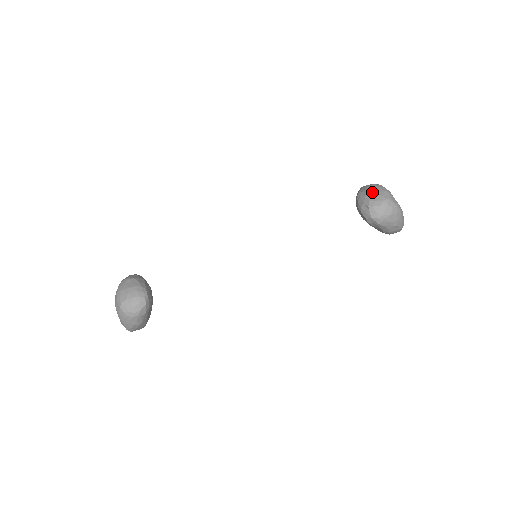
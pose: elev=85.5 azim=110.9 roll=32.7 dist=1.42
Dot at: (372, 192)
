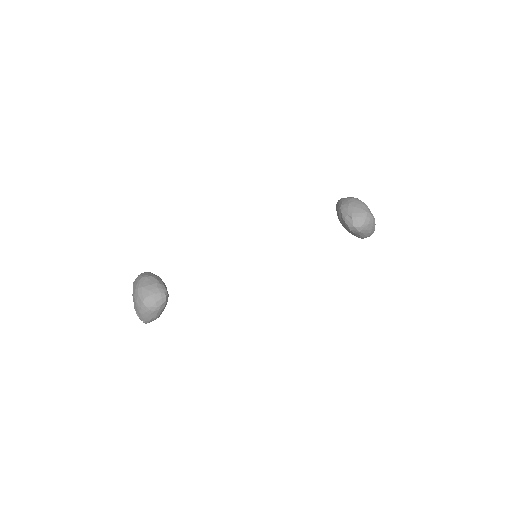
Dot at: (354, 205)
